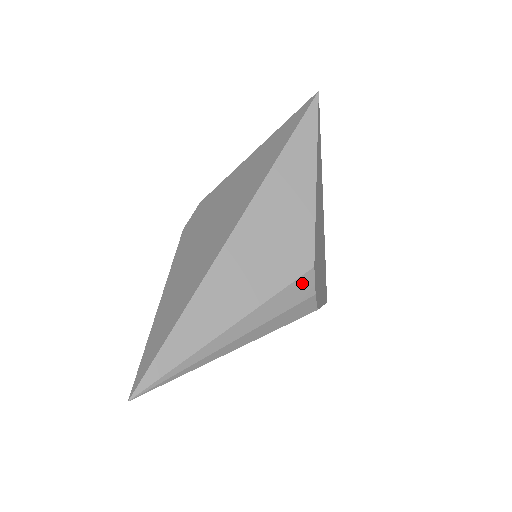
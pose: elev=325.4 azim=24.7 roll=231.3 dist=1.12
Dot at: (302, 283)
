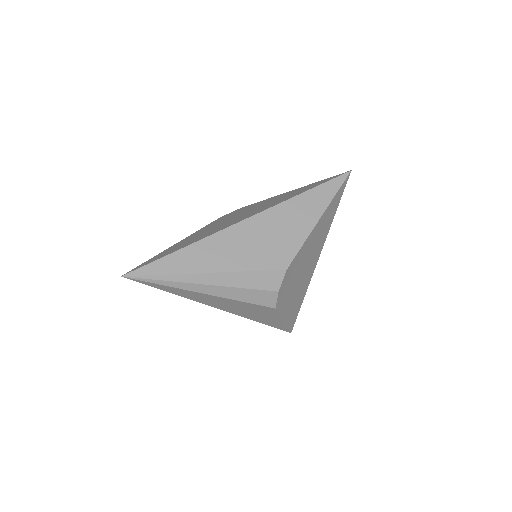
Dot at: (273, 276)
